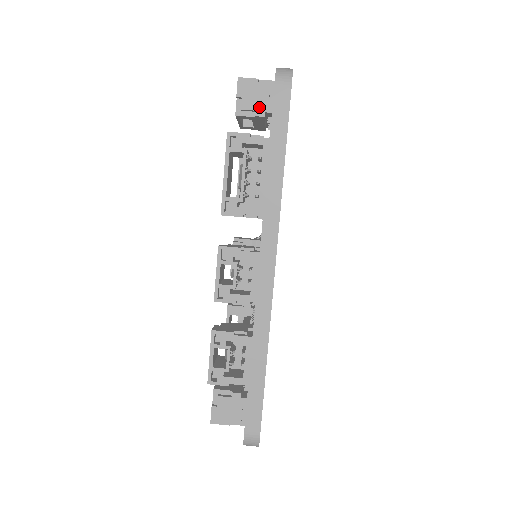
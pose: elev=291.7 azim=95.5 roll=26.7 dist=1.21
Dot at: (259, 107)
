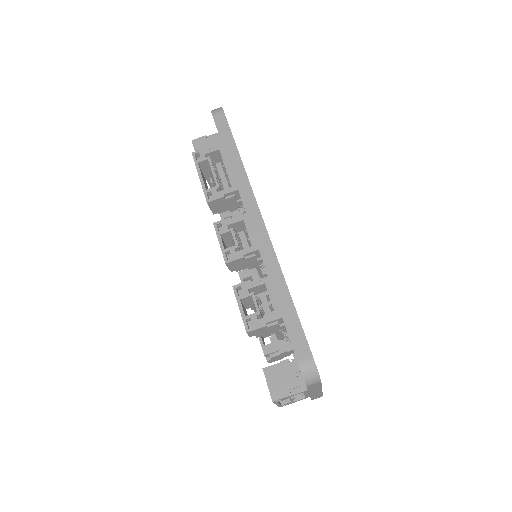
Dot at: occluded
